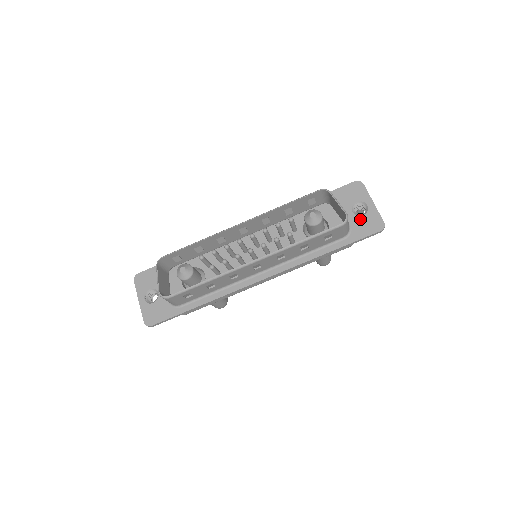
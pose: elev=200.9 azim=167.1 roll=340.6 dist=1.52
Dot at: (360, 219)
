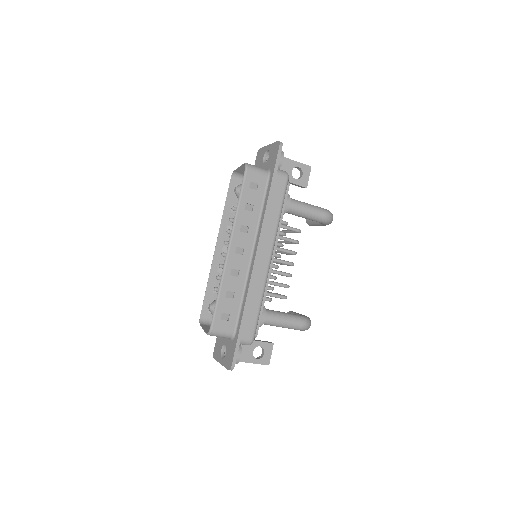
Dot at: (269, 159)
